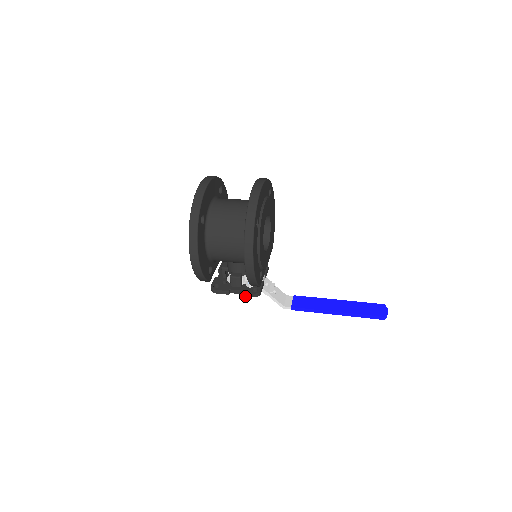
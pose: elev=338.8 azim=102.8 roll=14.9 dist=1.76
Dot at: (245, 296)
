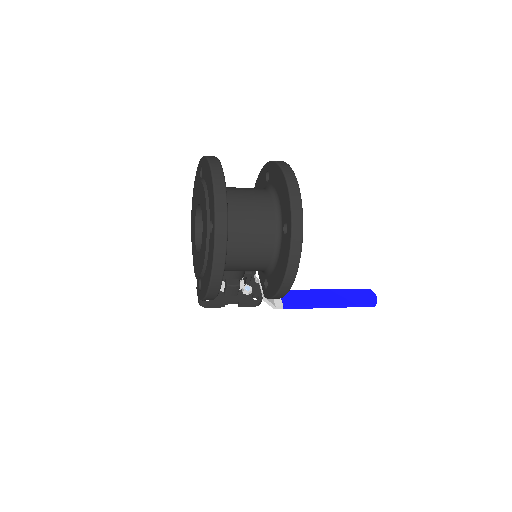
Dot at: (245, 306)
